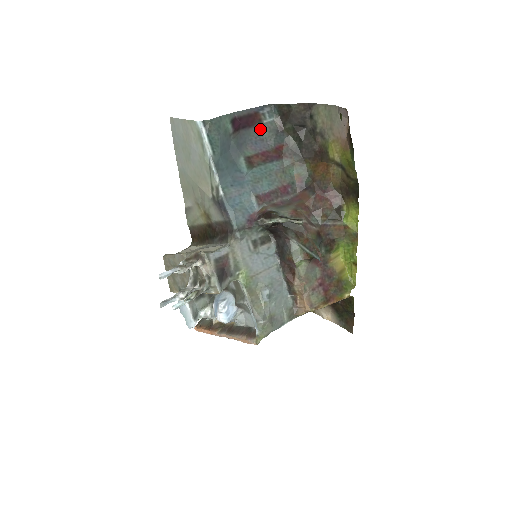
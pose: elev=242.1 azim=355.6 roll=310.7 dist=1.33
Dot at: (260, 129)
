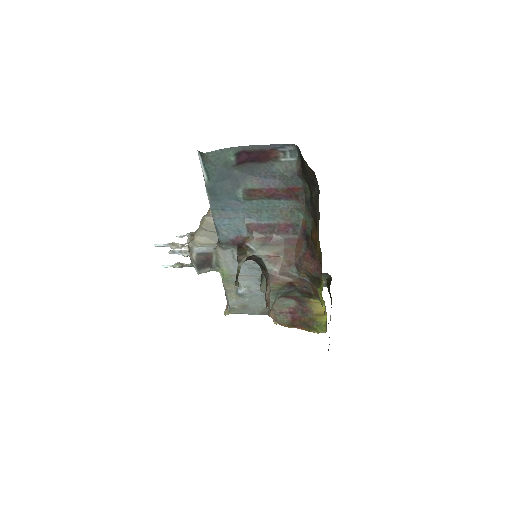
Dot at: (273, 166)
